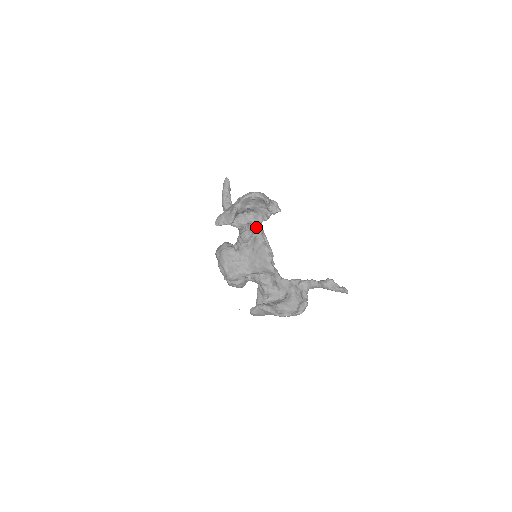
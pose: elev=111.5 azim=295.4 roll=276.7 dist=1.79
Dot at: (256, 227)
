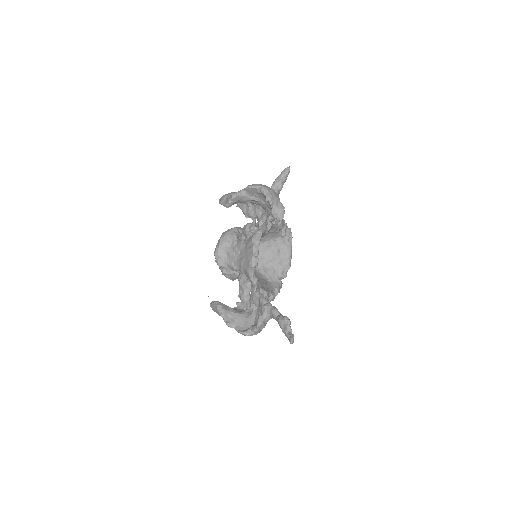
Dot at: (259, 225)
